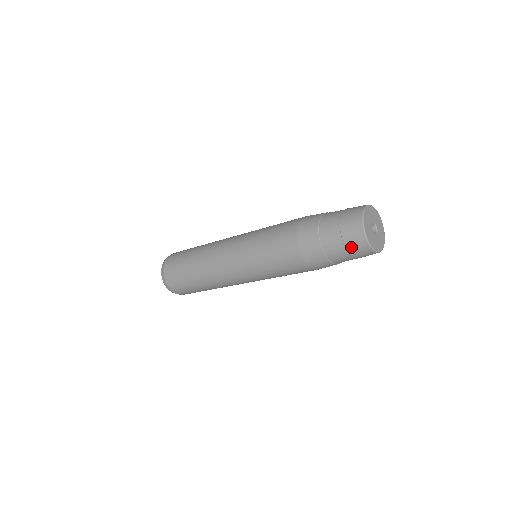
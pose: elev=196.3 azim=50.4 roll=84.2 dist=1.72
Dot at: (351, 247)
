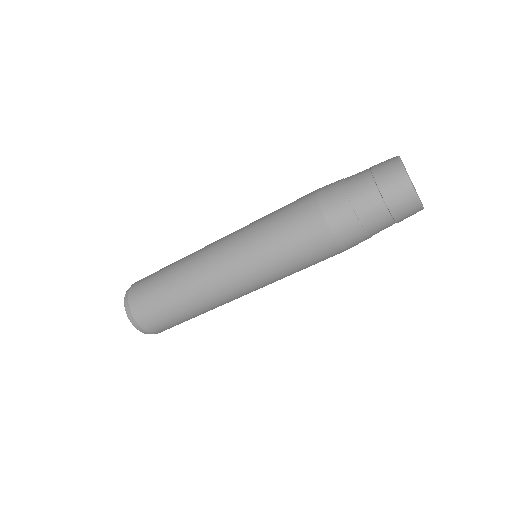
Dot at: (383, 181)
